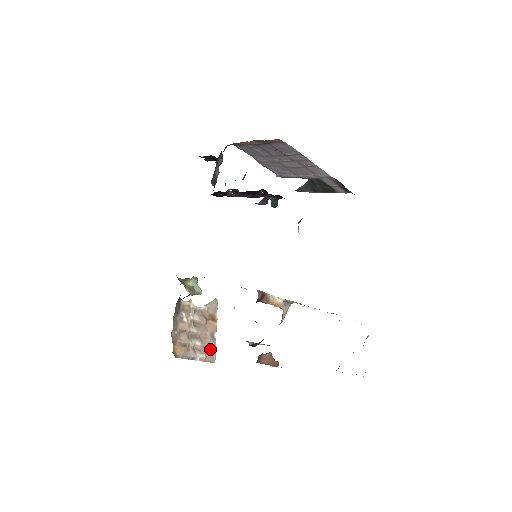
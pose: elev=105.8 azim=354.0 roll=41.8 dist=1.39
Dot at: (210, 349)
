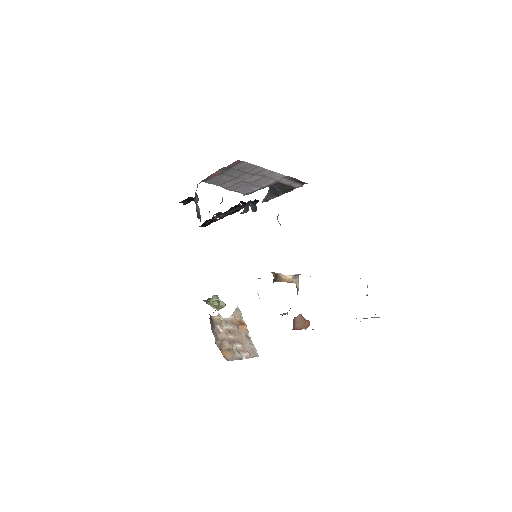
Dot at: (250, 347)
